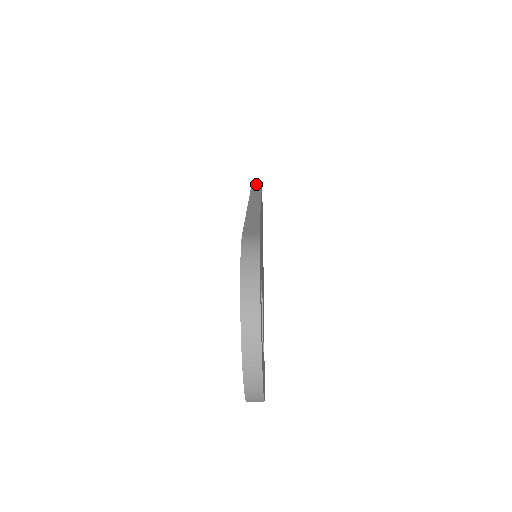
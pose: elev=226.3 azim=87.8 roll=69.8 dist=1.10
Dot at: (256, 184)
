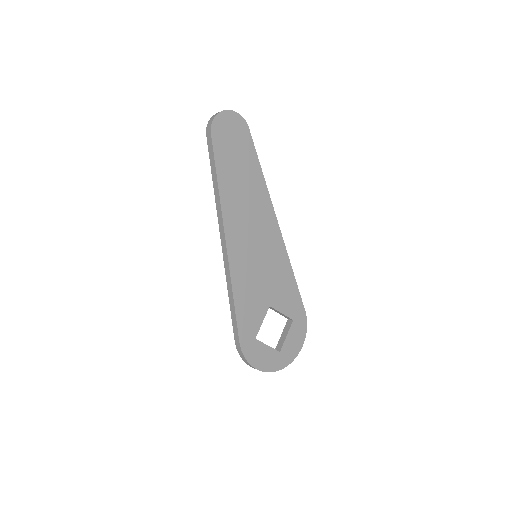
Dot at: (211, 157)
